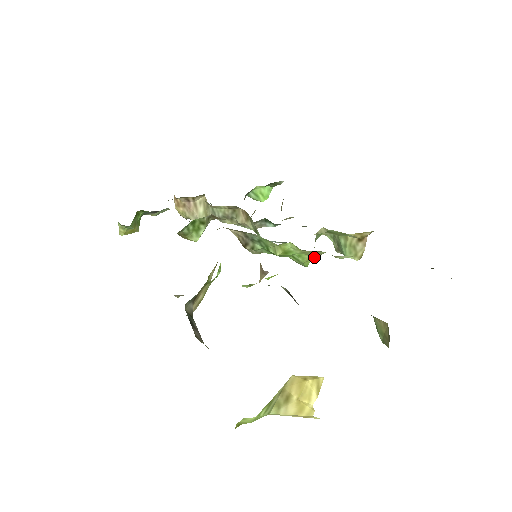
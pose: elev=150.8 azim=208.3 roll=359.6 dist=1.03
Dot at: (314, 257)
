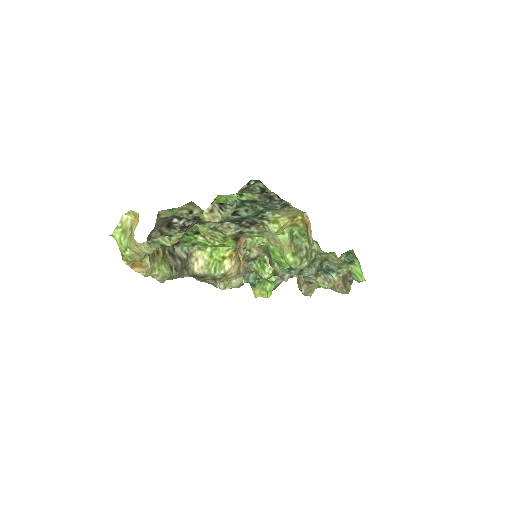
Dot at: (284, 250)
